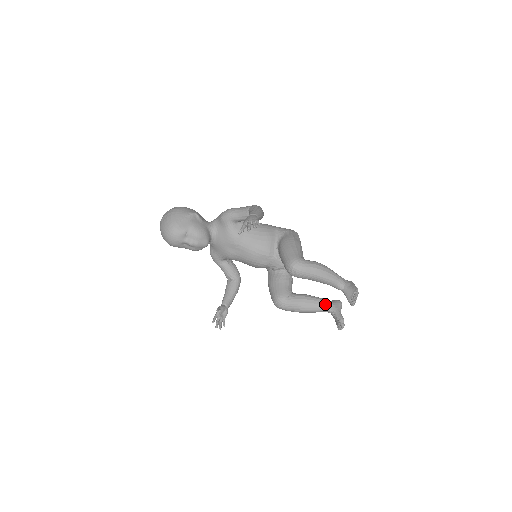
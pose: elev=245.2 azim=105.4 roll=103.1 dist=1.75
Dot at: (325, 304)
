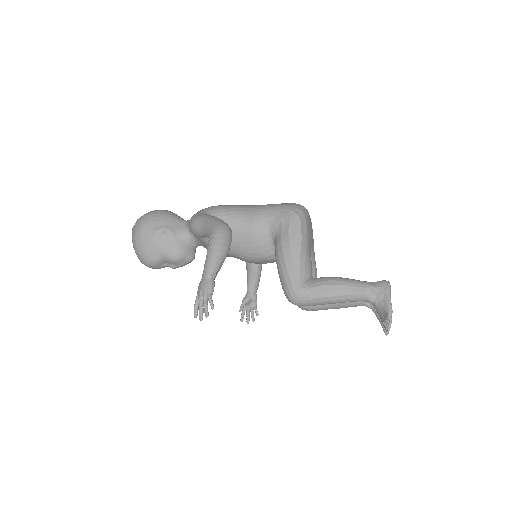
Dot at: (361, 302)
